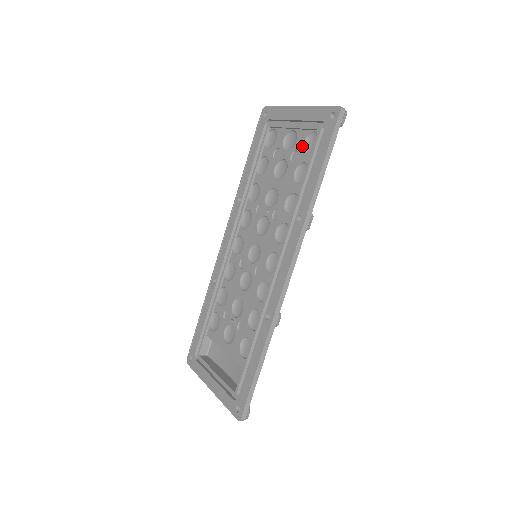
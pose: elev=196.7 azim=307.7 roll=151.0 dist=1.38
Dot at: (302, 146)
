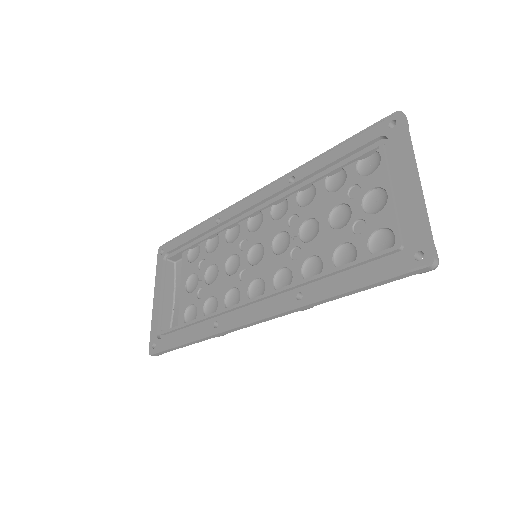
Dot at: (373, 230)
